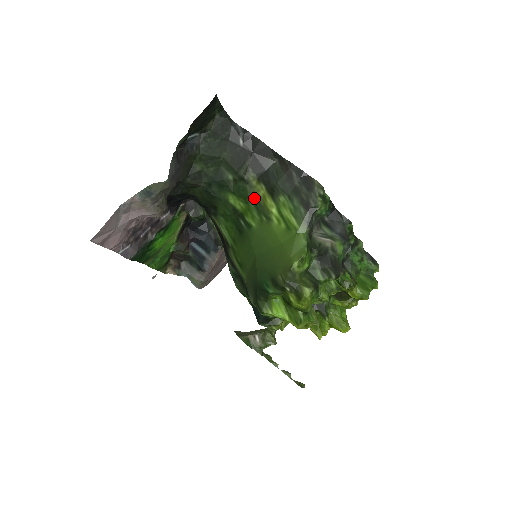
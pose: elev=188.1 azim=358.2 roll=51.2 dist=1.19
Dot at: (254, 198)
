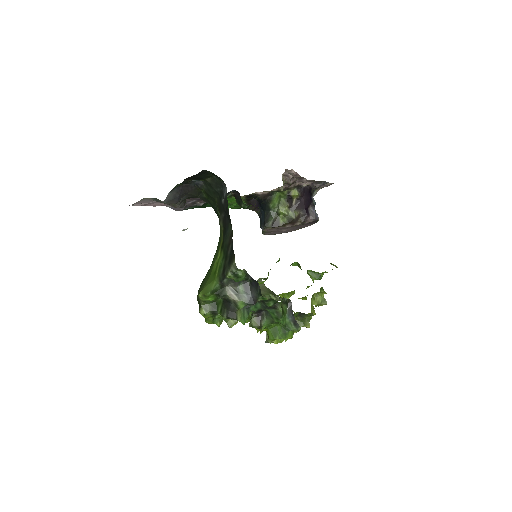
Dot at: (221, 237)
